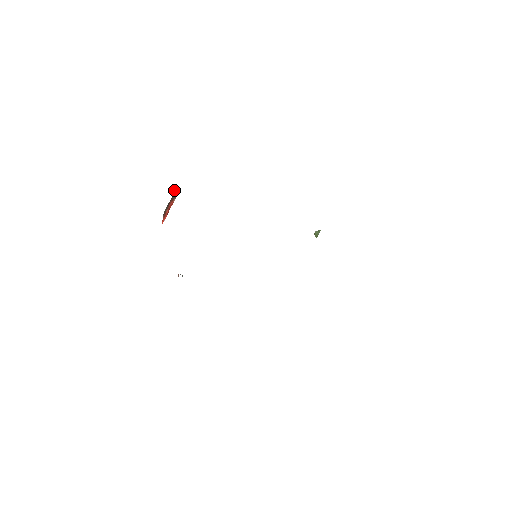
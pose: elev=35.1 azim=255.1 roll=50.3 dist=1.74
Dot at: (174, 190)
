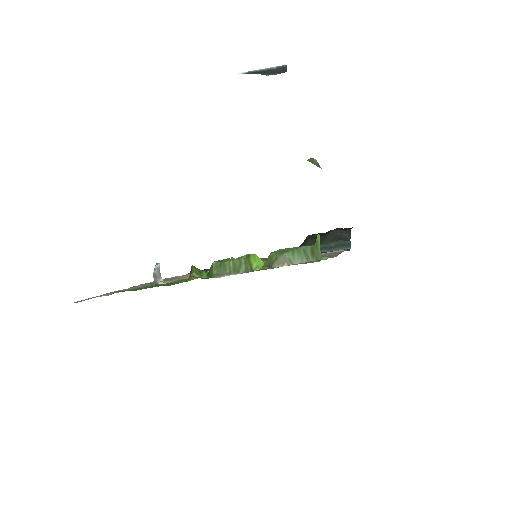
Dot at: occluded
